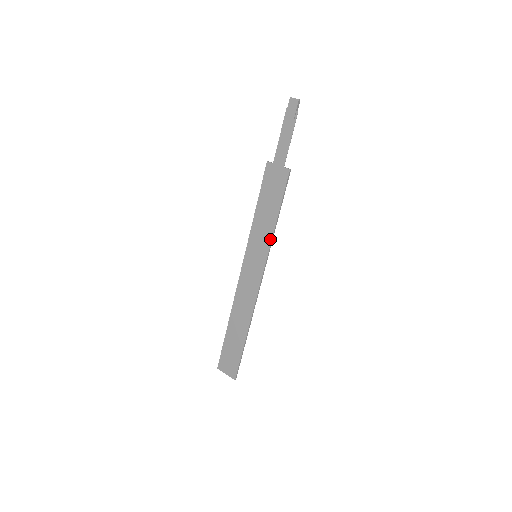
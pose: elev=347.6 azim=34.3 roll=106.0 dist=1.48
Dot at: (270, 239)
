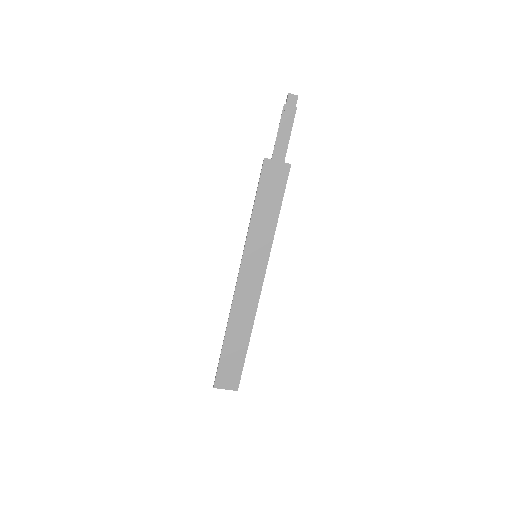
Dot at: (272, 236)
